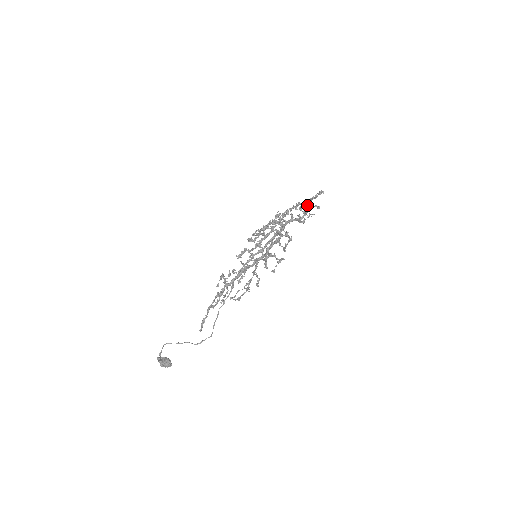
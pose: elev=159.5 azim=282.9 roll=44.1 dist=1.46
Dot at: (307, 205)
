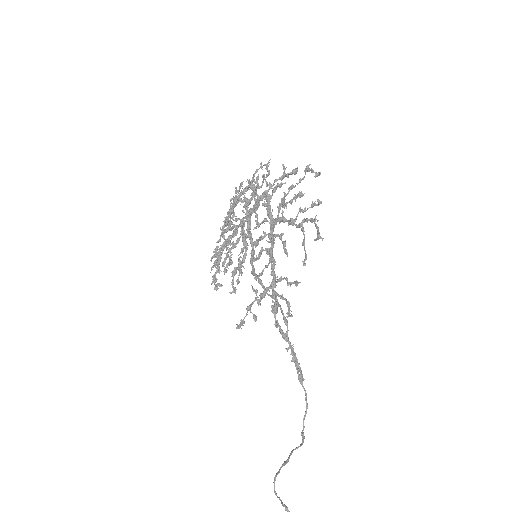
Dot at: occluded
